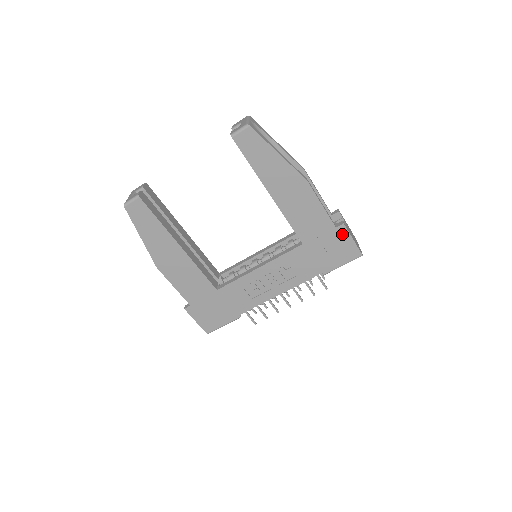
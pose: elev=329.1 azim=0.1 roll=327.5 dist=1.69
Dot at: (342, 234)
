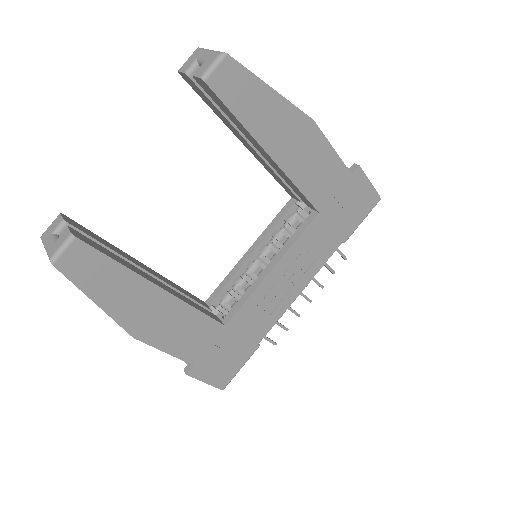
Dot at: (359, 180)
